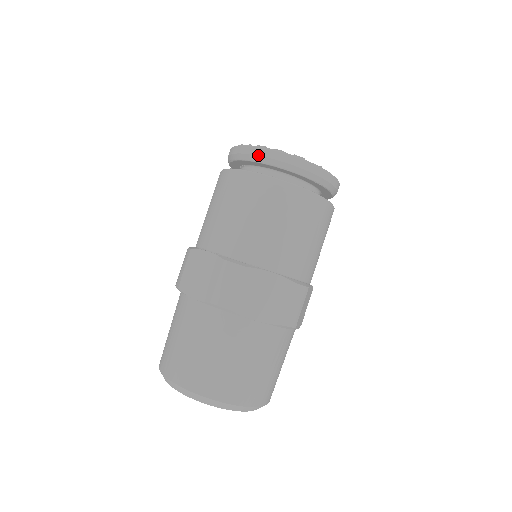
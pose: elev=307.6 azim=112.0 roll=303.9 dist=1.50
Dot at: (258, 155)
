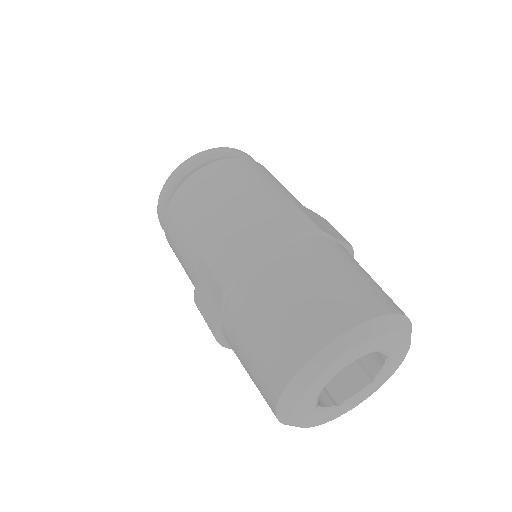
Dot at: (210, 153)
